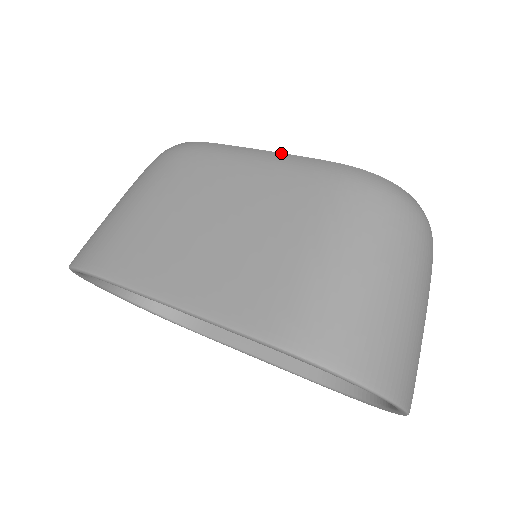
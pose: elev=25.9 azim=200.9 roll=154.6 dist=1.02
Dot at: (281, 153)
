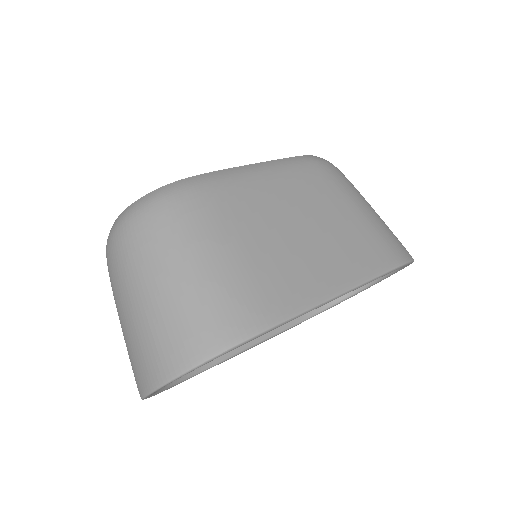
Dot at: (268, 161)
